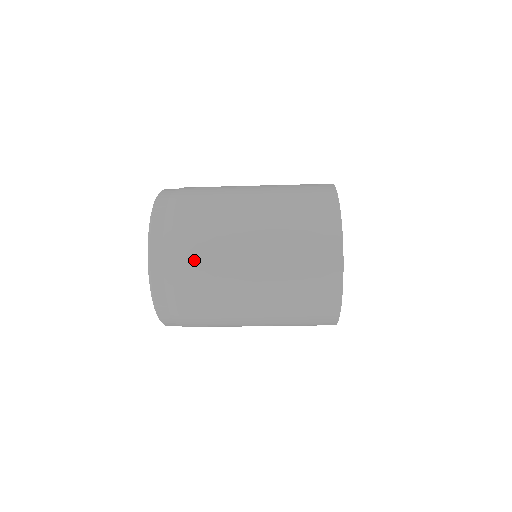
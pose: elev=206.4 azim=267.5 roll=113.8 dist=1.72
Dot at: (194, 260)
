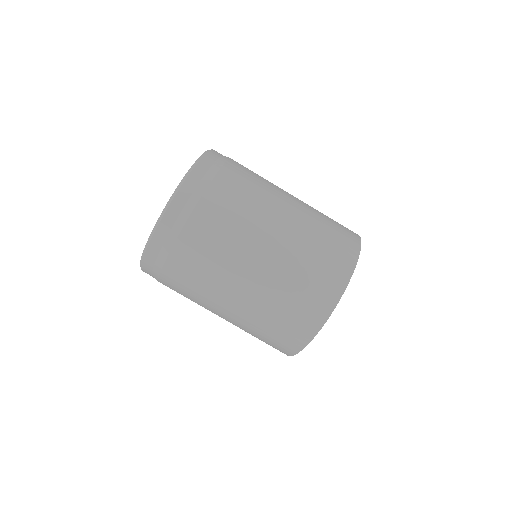
Dot at: (233, 189)
